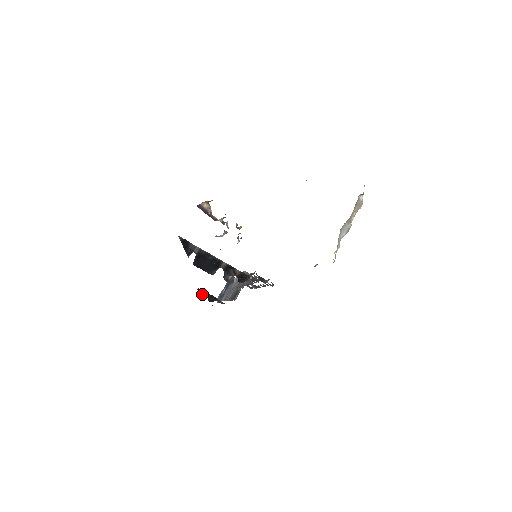
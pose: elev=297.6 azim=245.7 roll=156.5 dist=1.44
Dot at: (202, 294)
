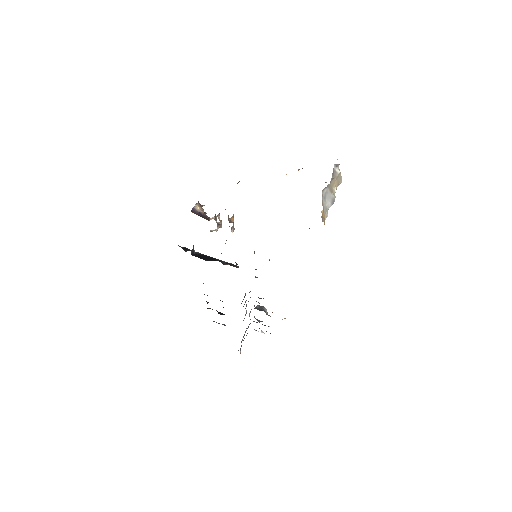
Dot at: occluded
